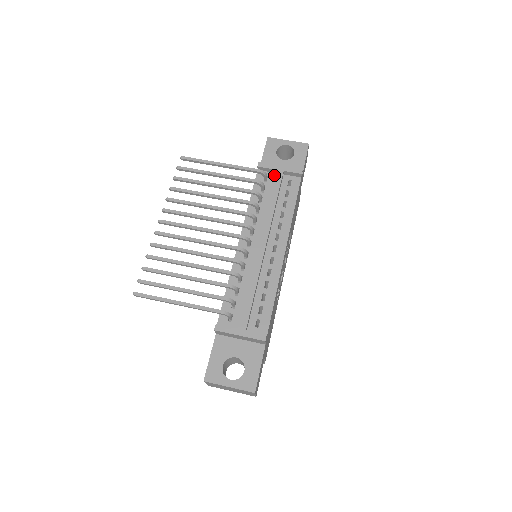
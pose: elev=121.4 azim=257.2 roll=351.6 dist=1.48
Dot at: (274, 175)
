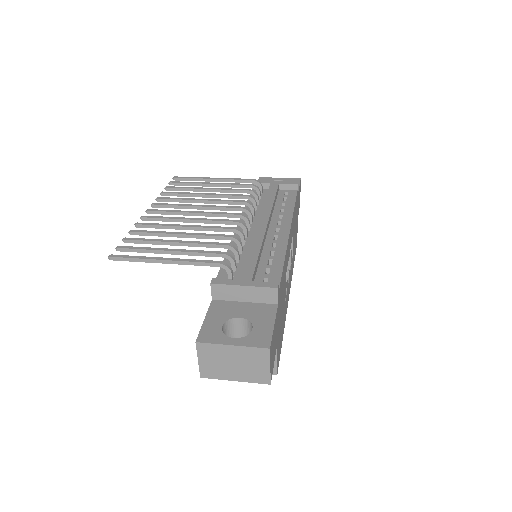
Dot at: (270, 186)
